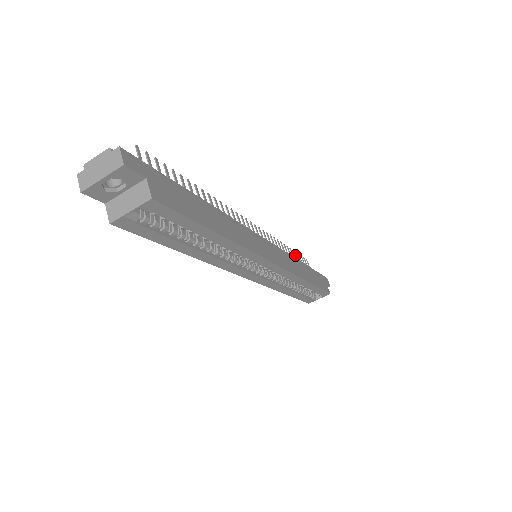
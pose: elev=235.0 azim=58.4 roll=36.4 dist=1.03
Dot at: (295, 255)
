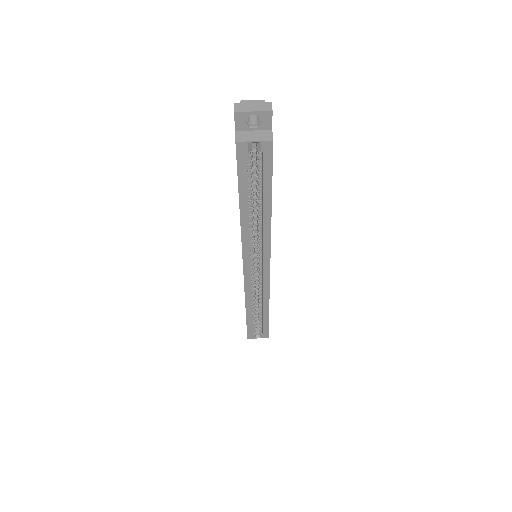
Dot at: occluded
